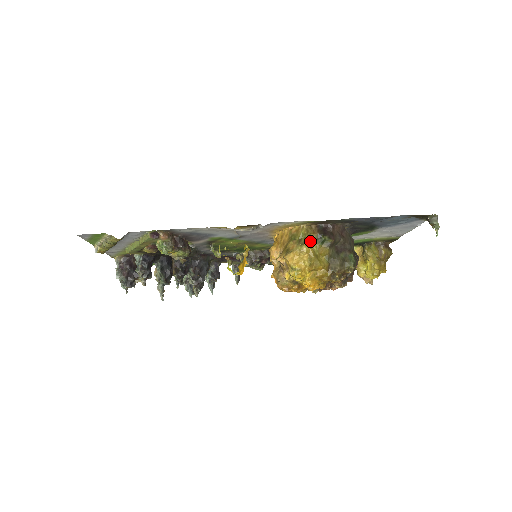
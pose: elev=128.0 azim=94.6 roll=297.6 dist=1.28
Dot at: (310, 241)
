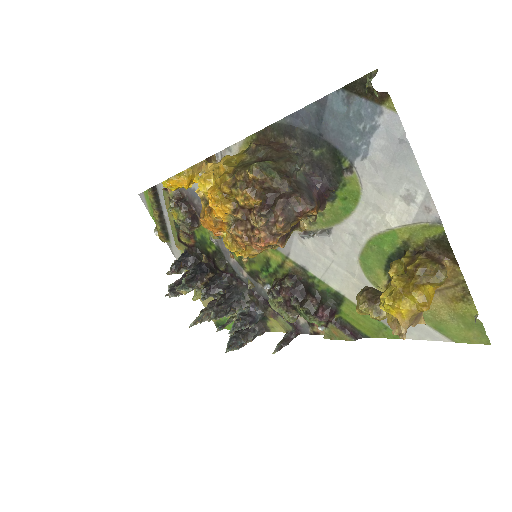
Dot at: occluded
